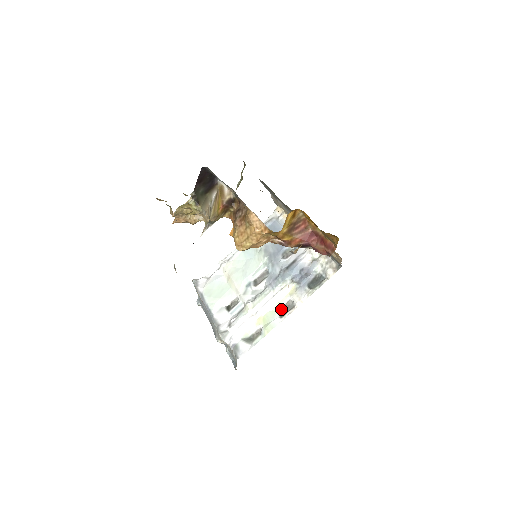
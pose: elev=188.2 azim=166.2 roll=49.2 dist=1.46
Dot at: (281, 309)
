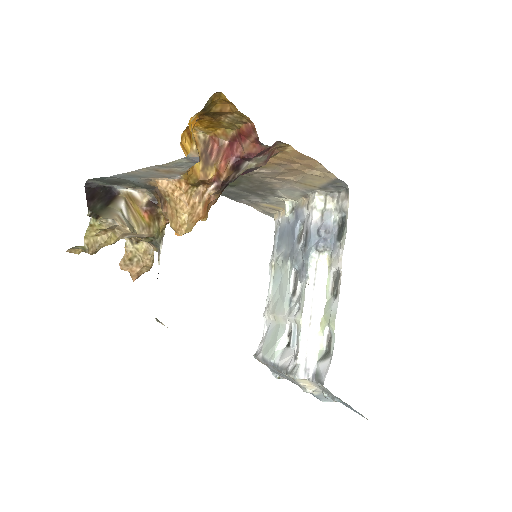
Dot at: (332, 291)
